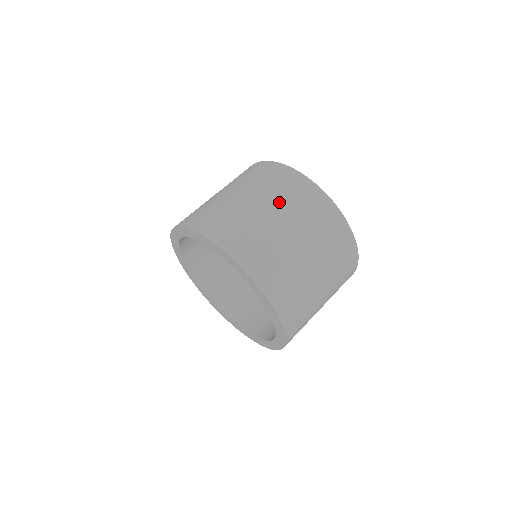
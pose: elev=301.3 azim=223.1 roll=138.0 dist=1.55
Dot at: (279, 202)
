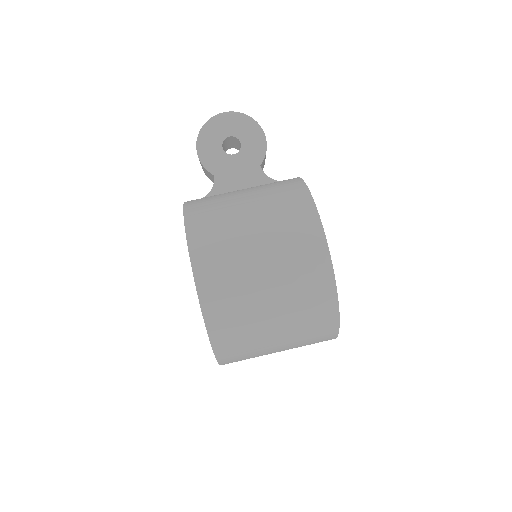
Dot at: (294, 334)
